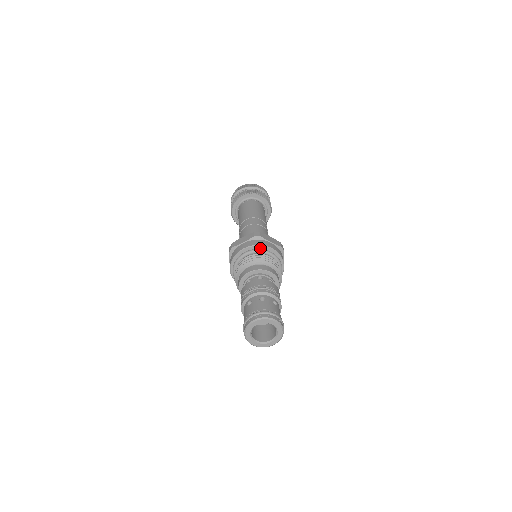
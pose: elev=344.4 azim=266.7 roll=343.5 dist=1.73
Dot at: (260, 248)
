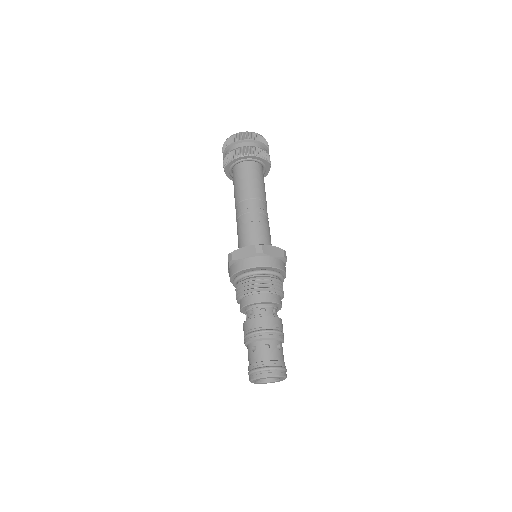
Dot at: (262, 268)
